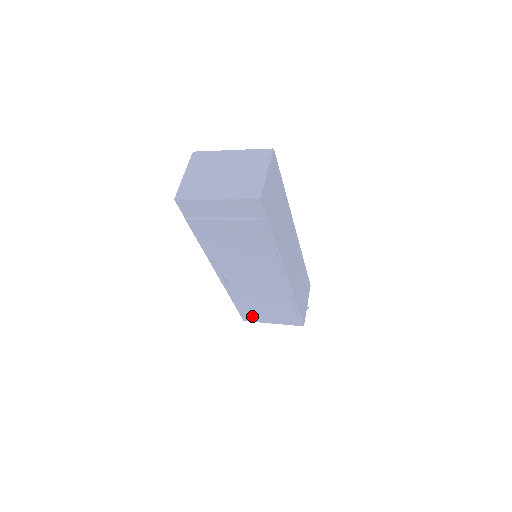
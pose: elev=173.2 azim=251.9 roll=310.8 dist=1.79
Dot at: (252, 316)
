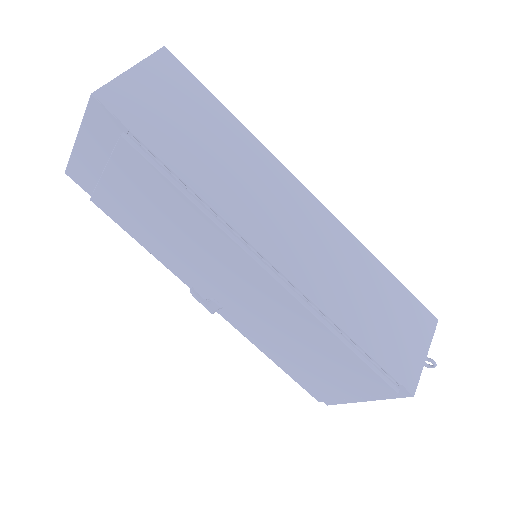
Dot at: (317, 386)
